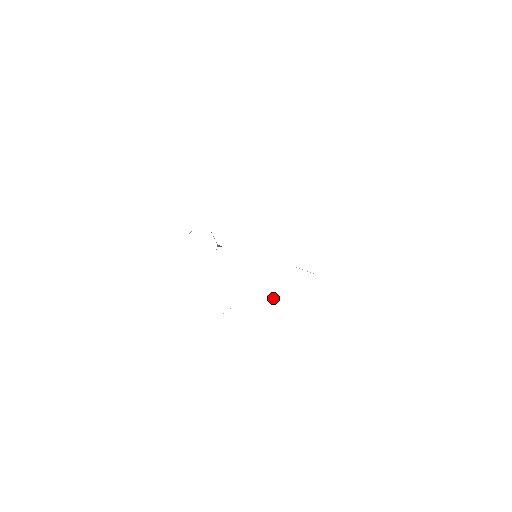
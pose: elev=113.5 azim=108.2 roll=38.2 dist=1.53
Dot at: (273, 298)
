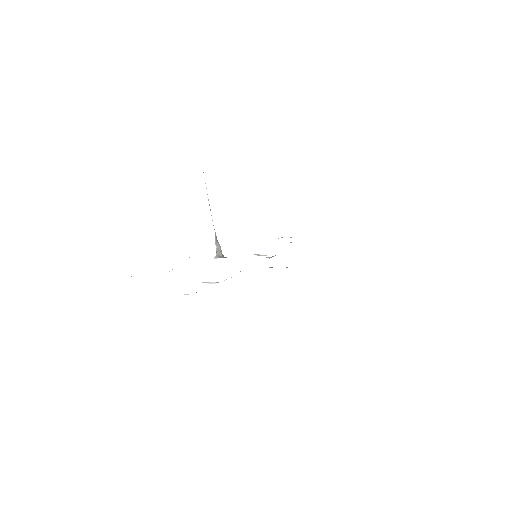
Dot at: (271, 267)
